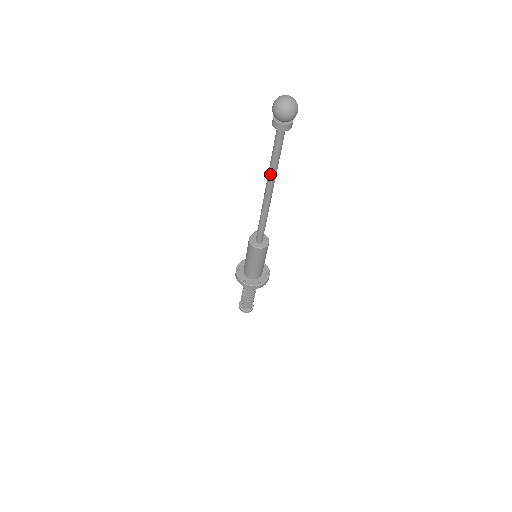
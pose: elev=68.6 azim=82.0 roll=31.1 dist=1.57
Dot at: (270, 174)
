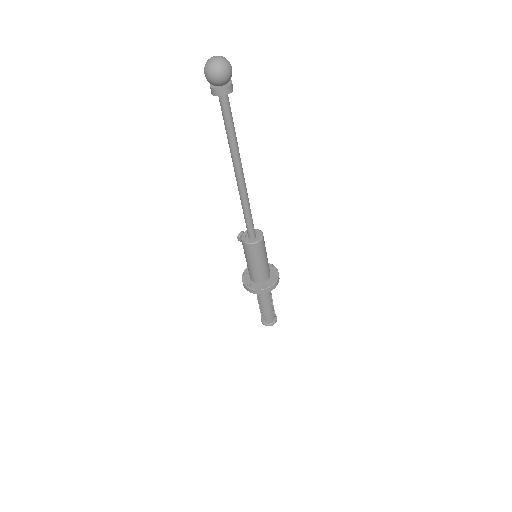
Dot at: (235, 153)
